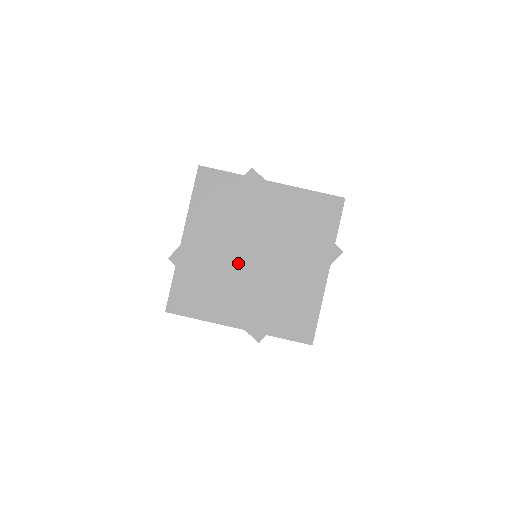
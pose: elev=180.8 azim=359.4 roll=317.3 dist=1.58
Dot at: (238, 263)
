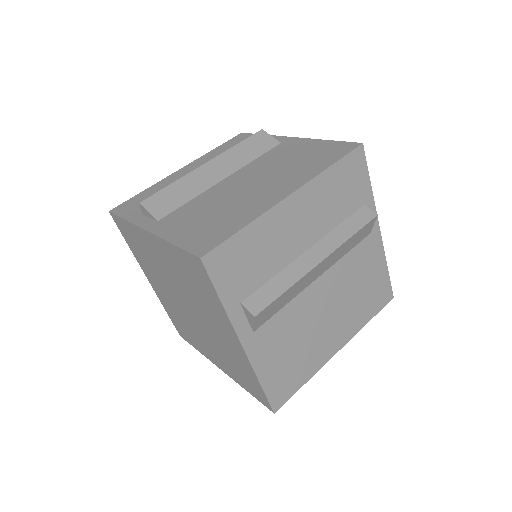
Dot at: (184, 312)
